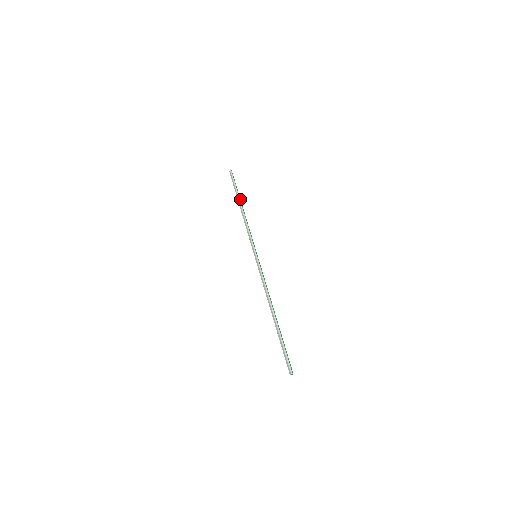
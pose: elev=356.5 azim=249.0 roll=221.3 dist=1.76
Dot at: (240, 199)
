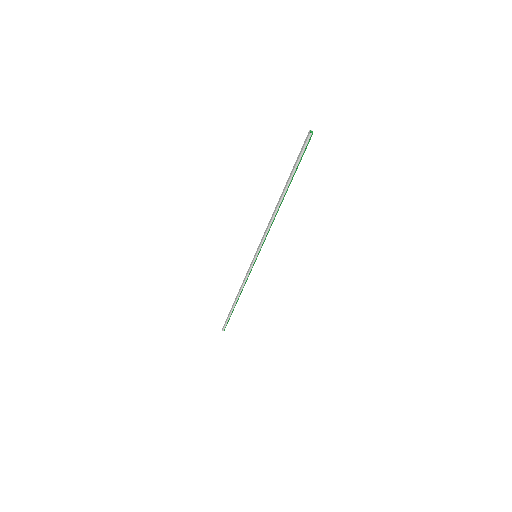
Dot at: (235, 305)
